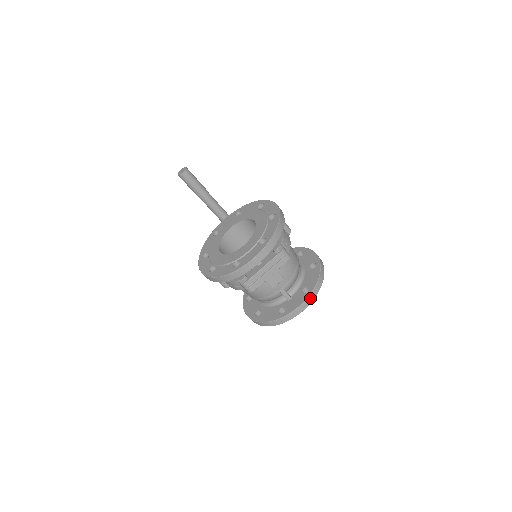
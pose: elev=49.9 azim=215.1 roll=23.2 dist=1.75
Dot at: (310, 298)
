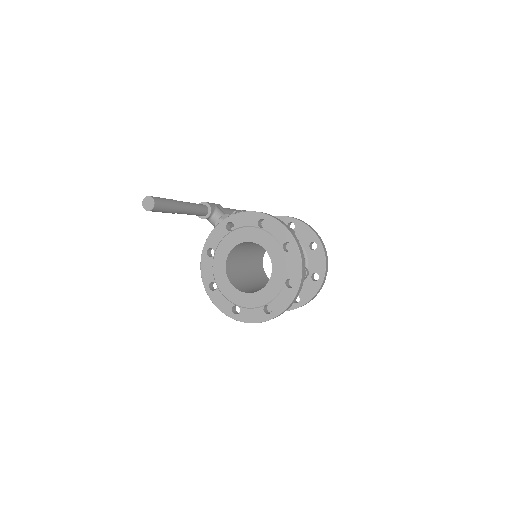
Dot at: (322, 284)
